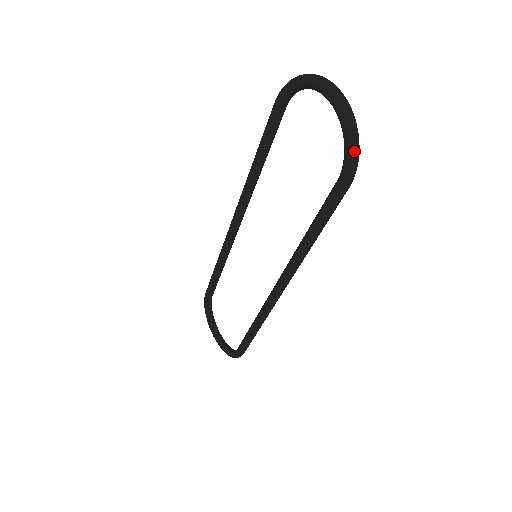
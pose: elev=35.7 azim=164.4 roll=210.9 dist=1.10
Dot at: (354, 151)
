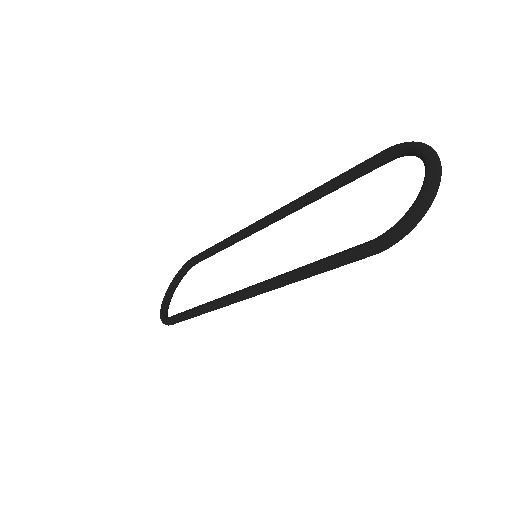
Dot at: (405, 227)
